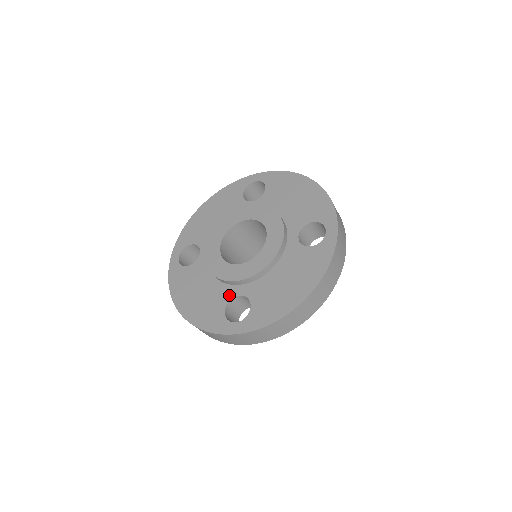
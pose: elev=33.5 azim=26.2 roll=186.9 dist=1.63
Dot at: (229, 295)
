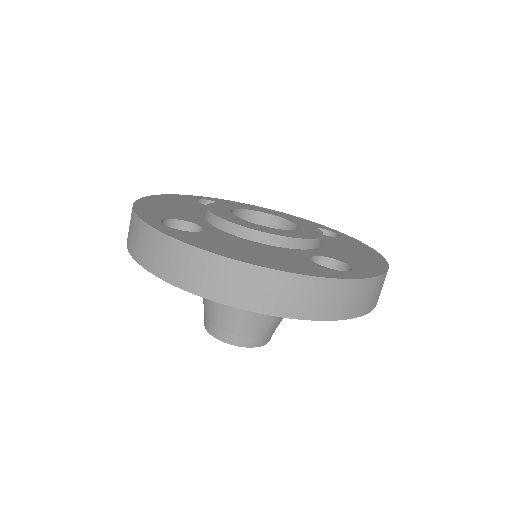
Dot at: (303, 254)
